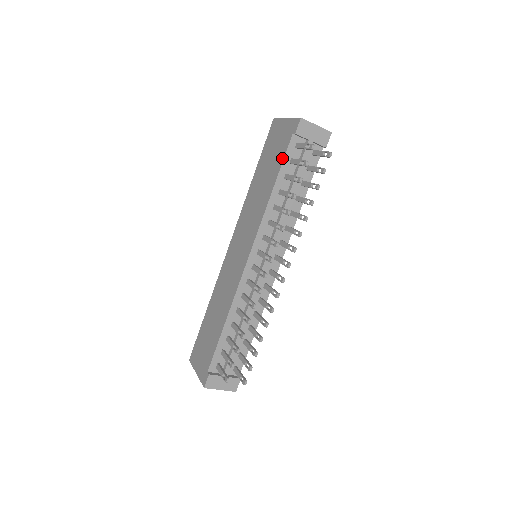
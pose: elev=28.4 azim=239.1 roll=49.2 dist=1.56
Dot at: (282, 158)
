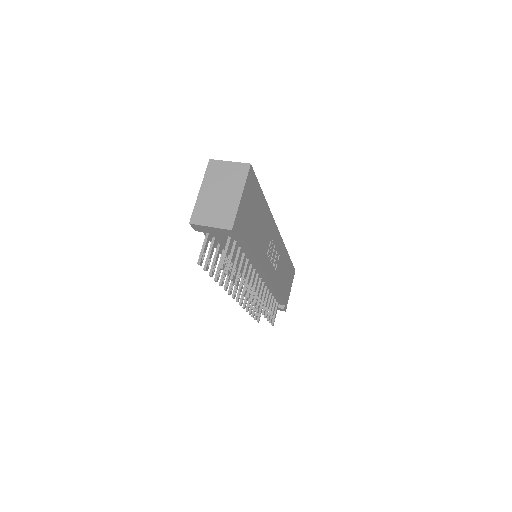
Dot at: occluded
